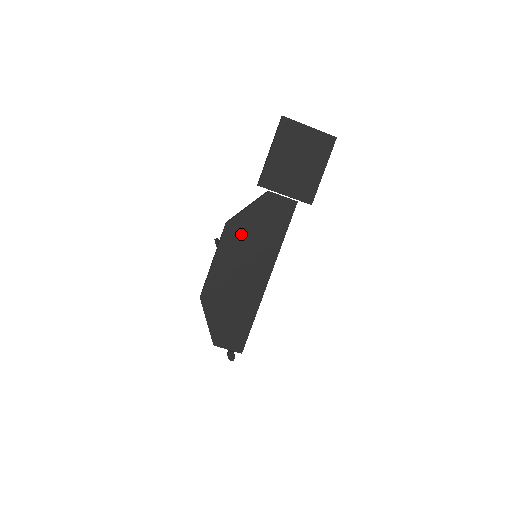
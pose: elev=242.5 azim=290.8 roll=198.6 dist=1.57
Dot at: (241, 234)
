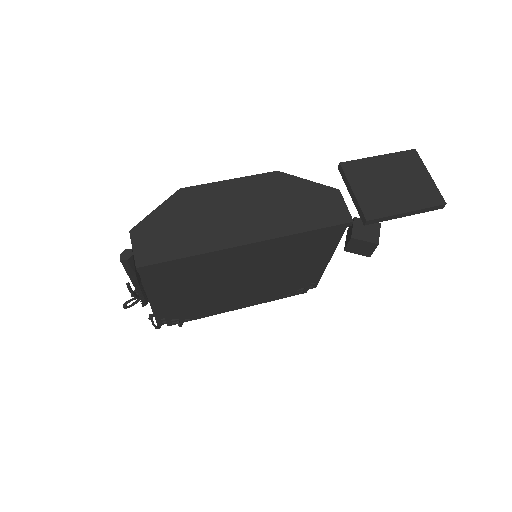
Dot at: (277, 189)
